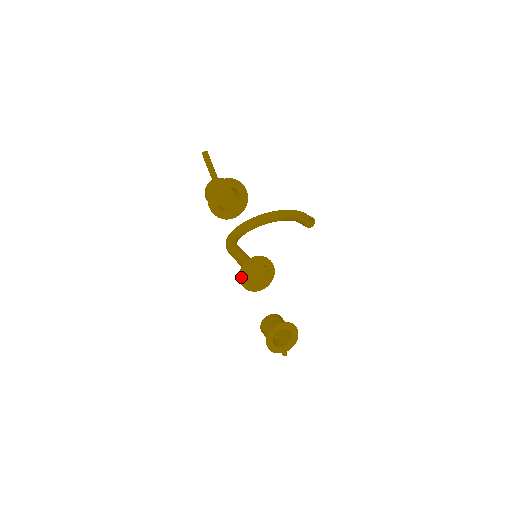
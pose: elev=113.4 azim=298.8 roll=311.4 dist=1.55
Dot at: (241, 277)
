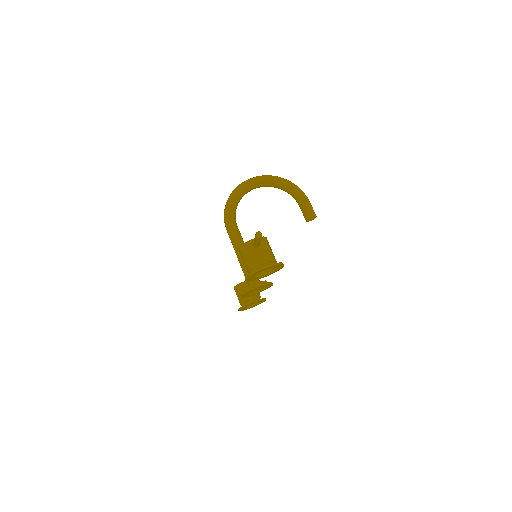
Dot at: (243, 295)
